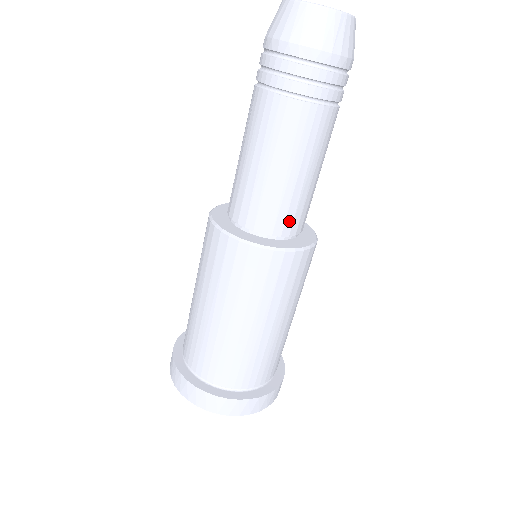
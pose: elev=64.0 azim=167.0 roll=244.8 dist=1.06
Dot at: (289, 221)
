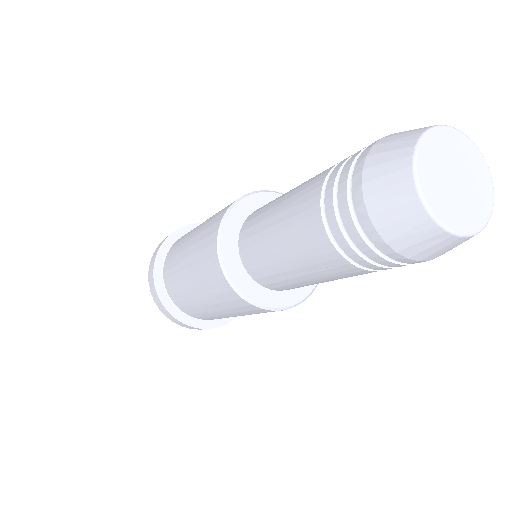
Dot at: occluded
